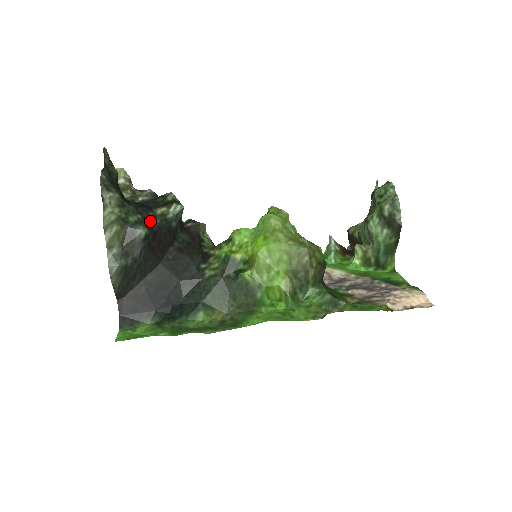
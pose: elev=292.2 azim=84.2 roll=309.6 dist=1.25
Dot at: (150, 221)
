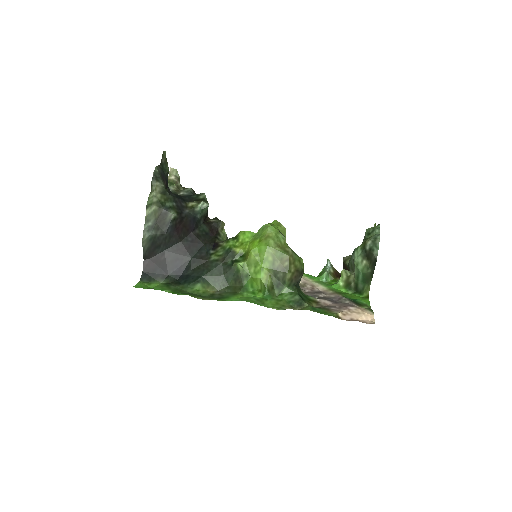
Dot at: (181, 209)
